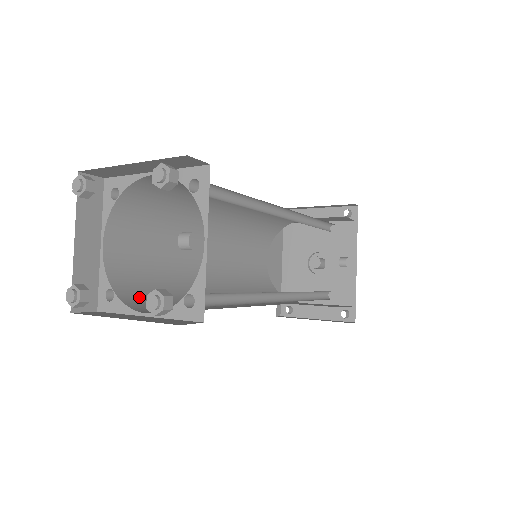
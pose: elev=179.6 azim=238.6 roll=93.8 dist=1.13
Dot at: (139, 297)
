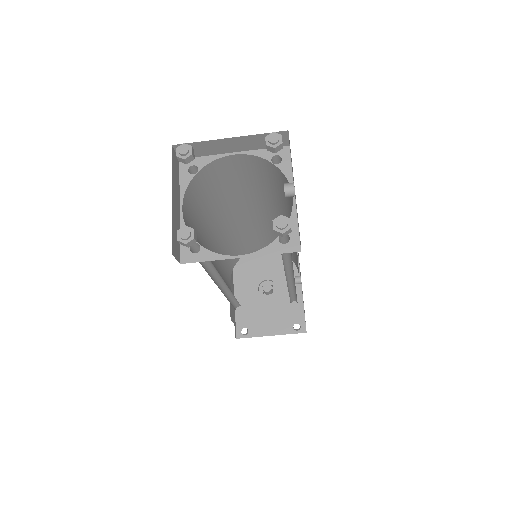
Dot at: occluded
